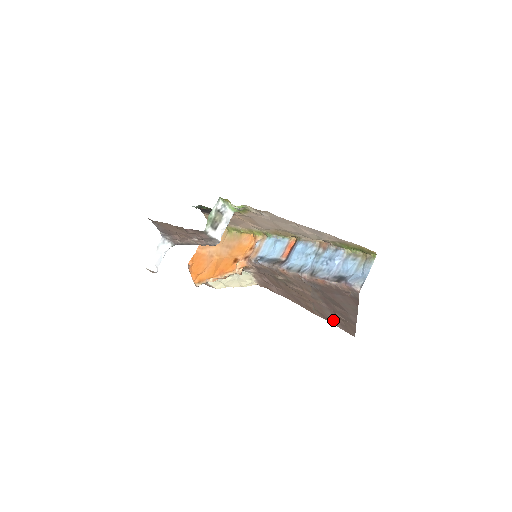
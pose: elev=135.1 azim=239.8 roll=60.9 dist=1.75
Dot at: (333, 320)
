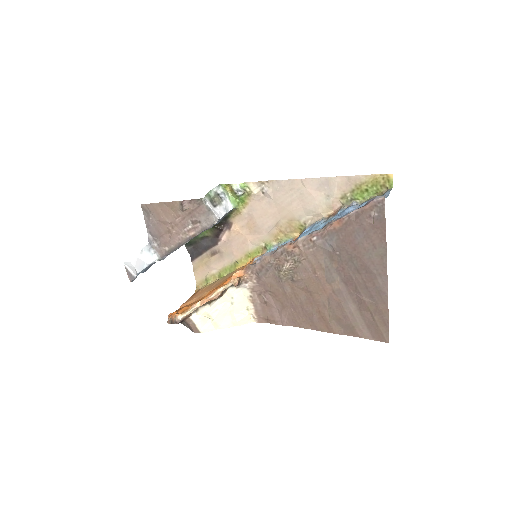
Dot at: (356, 323)
